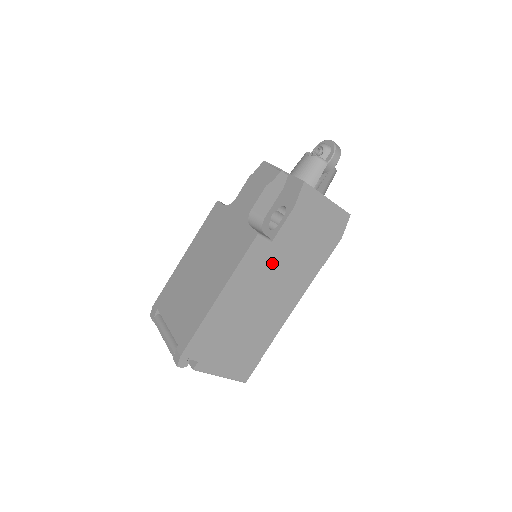
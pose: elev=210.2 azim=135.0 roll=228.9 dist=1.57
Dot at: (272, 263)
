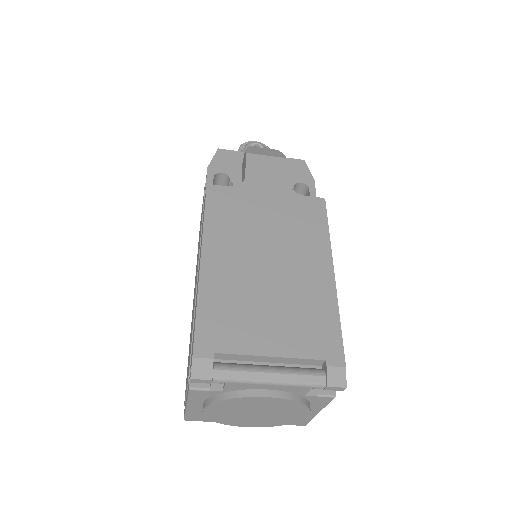
Dot at: occluded
